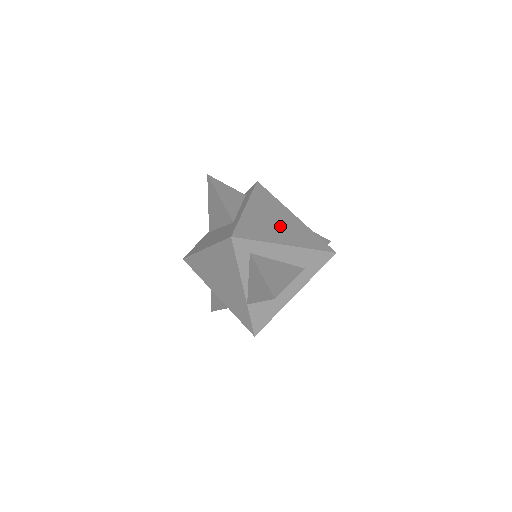
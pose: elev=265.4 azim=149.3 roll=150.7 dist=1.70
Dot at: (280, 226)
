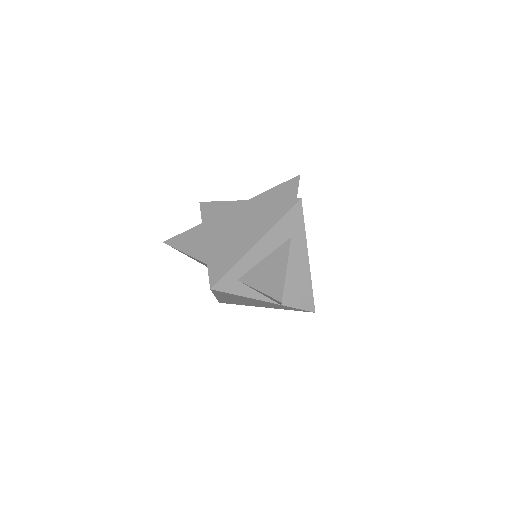
Dot at: (241, 229)
